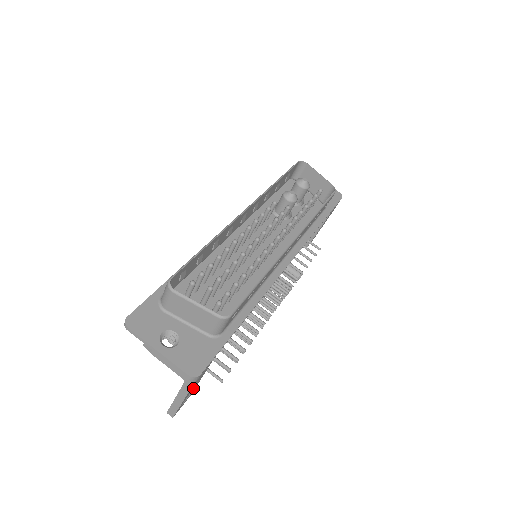
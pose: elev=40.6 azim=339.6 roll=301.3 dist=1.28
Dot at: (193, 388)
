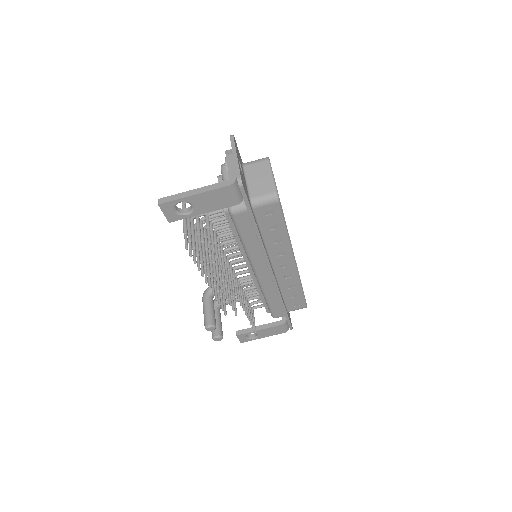
Dot at: (201, 205)
